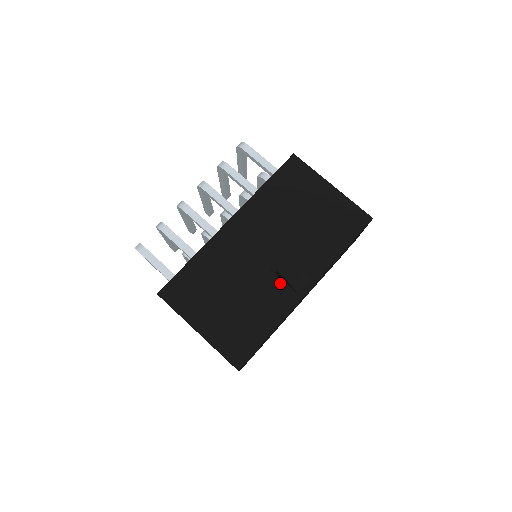
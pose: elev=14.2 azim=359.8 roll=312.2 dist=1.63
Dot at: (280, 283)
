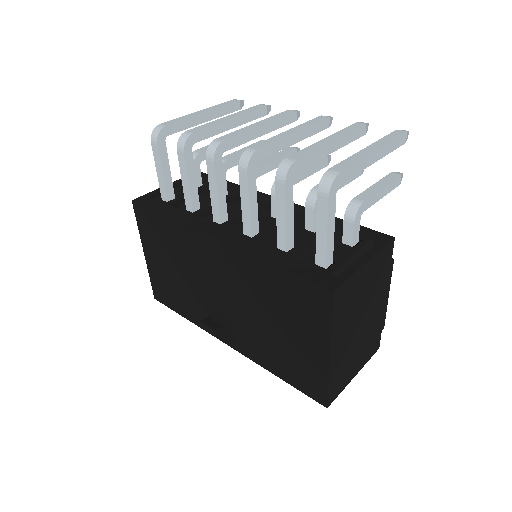
Dot at: occluded
